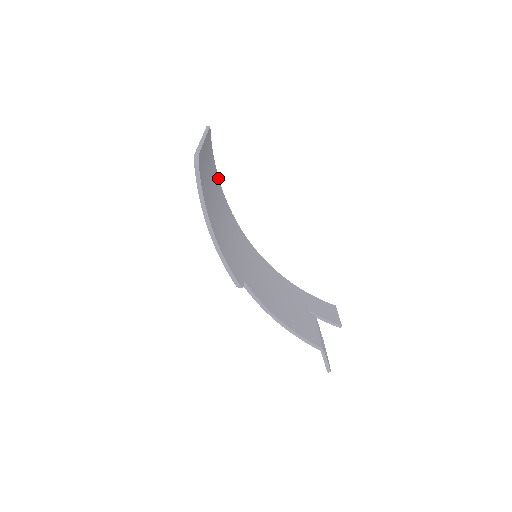
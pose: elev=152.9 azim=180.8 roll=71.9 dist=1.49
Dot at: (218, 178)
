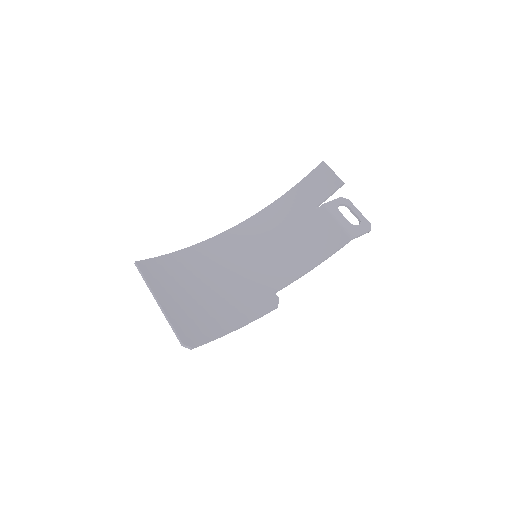
Dot at: (178, 253)
